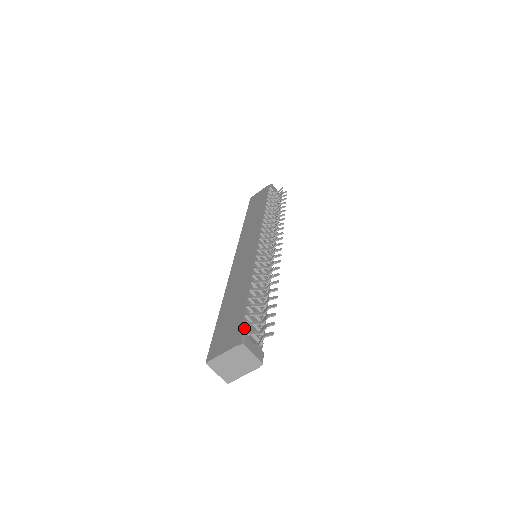
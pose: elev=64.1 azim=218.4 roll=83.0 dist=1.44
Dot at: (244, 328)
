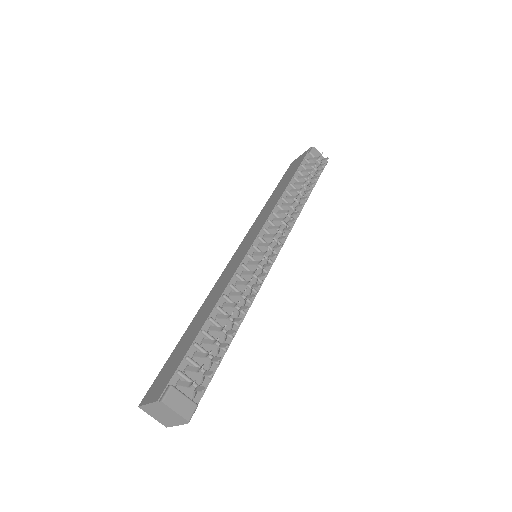
Dot at: (178, 375)
